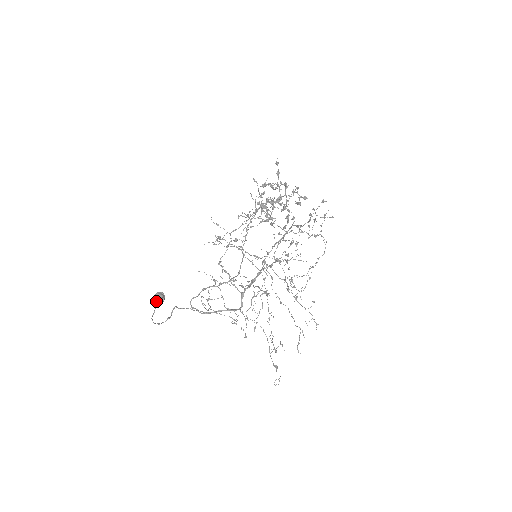
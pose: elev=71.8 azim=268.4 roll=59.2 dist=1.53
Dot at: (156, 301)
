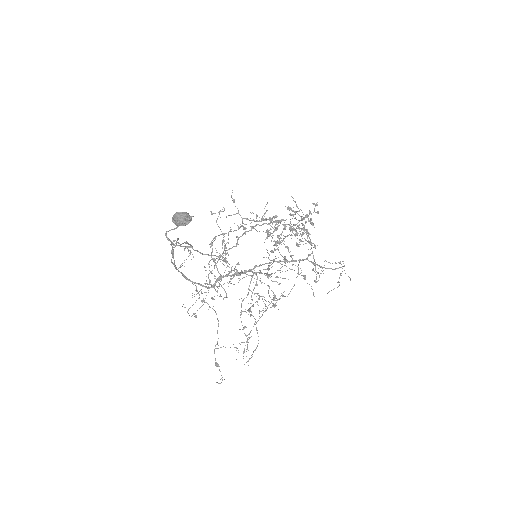
Dot at: (186, 220)
